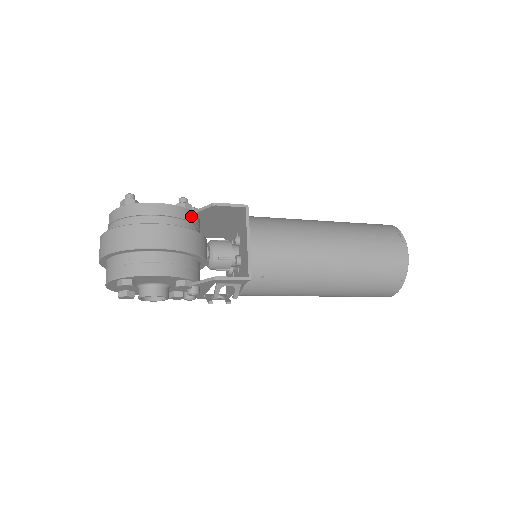
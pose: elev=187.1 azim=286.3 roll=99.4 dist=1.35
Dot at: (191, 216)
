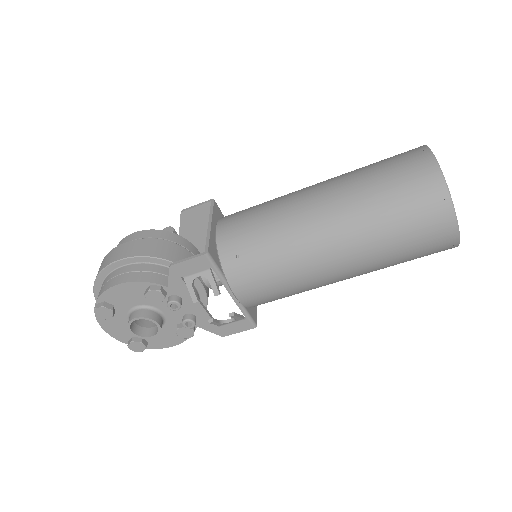
Dot at: (170, 236)
